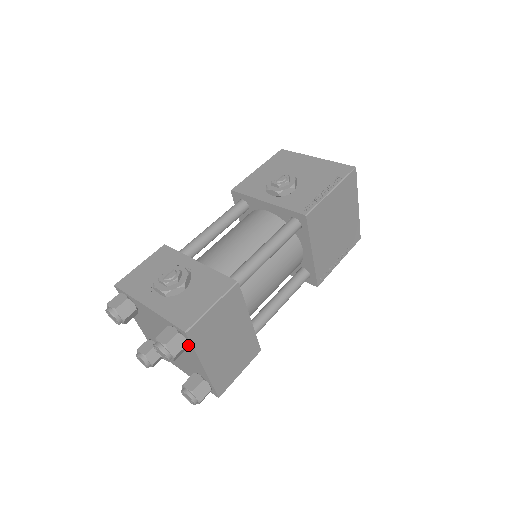
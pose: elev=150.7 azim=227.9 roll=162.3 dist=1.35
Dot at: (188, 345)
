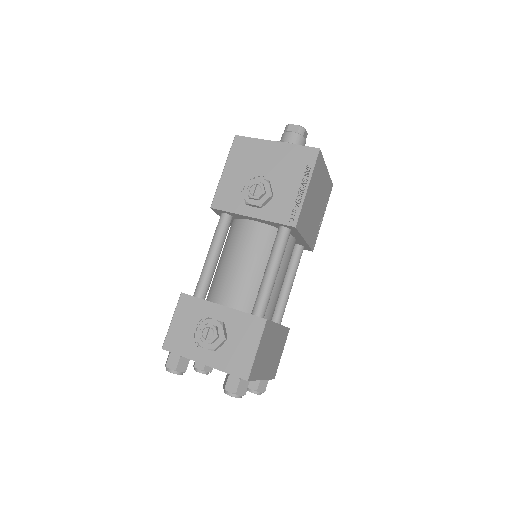
Dot at: occluded
